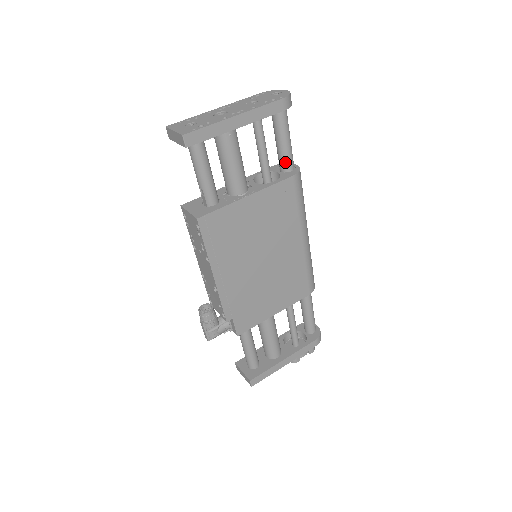
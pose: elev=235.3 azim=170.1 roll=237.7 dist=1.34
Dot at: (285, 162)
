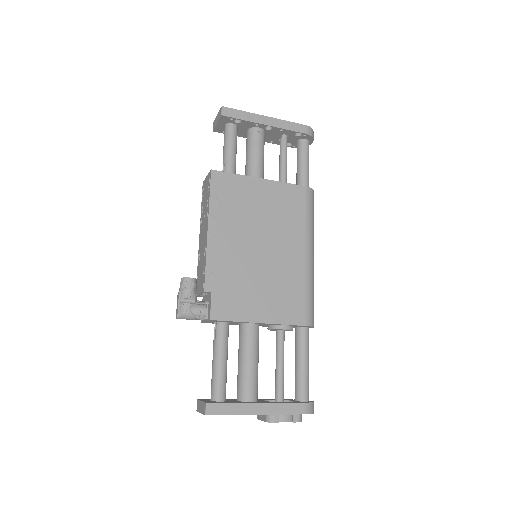
Dot at: (301, 182)
